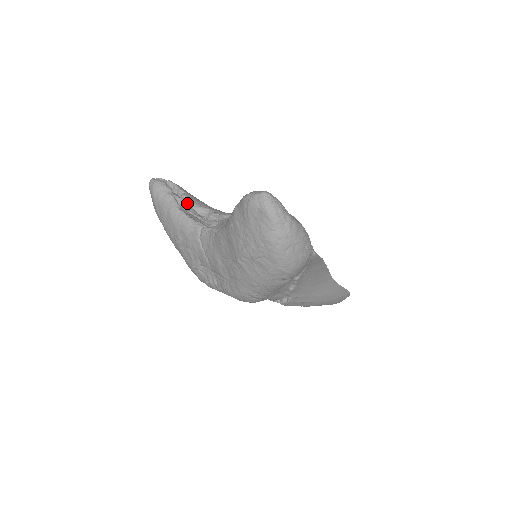
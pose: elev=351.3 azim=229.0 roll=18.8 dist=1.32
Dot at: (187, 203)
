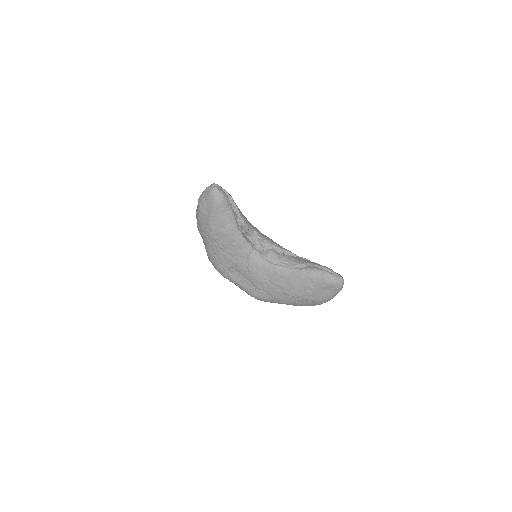
Dot at: (242, 222)
